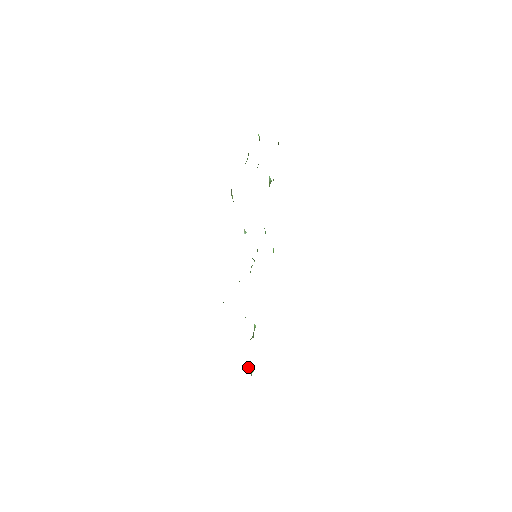
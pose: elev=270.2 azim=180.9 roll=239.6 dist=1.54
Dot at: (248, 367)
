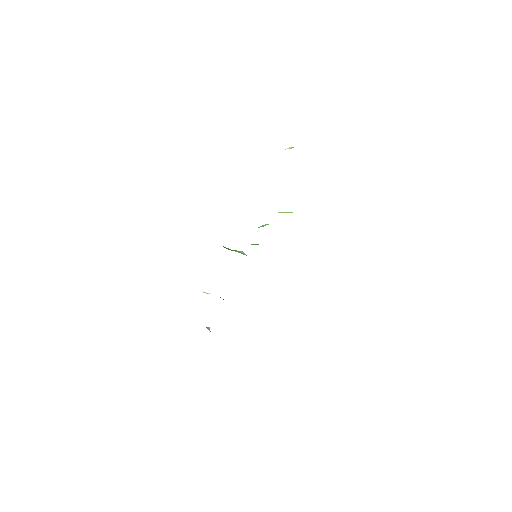
Dot at: occluded
